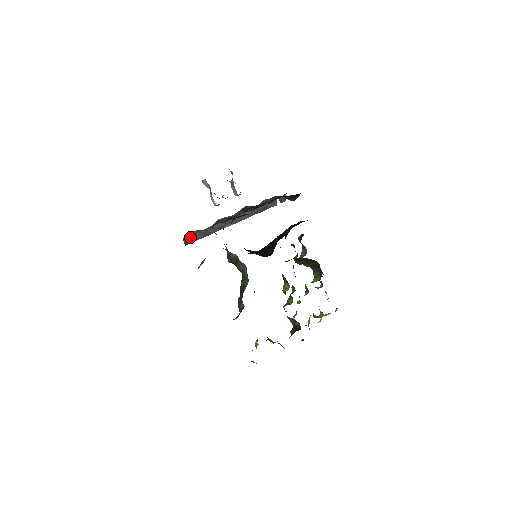
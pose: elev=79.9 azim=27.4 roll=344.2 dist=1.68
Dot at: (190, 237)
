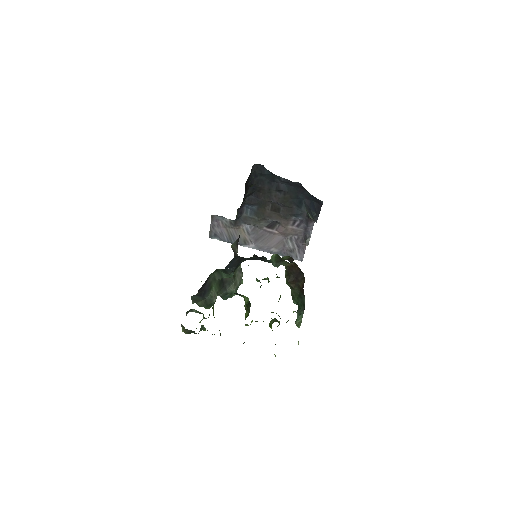
Dot at: (218, 228)
